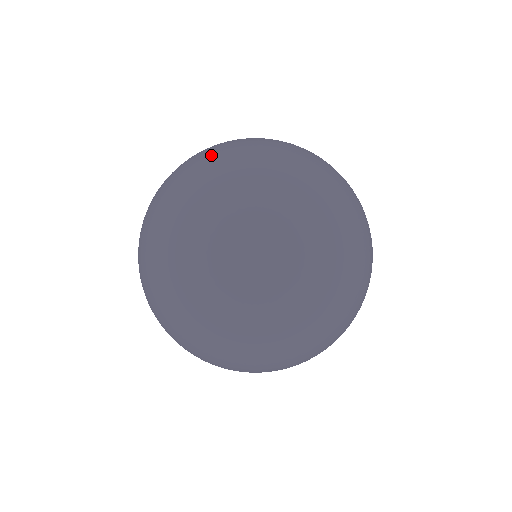
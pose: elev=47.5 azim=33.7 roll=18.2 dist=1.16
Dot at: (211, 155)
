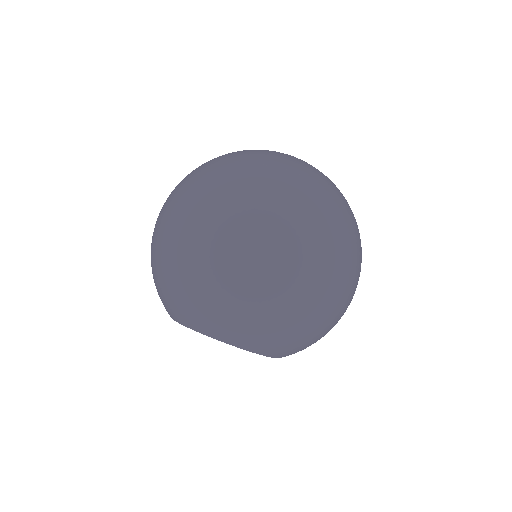
Dot at: occluded
